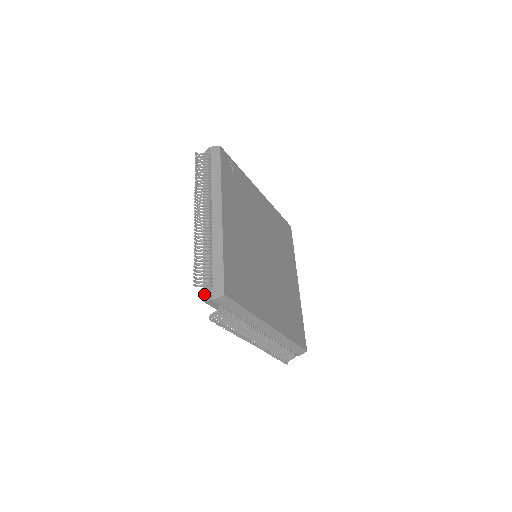
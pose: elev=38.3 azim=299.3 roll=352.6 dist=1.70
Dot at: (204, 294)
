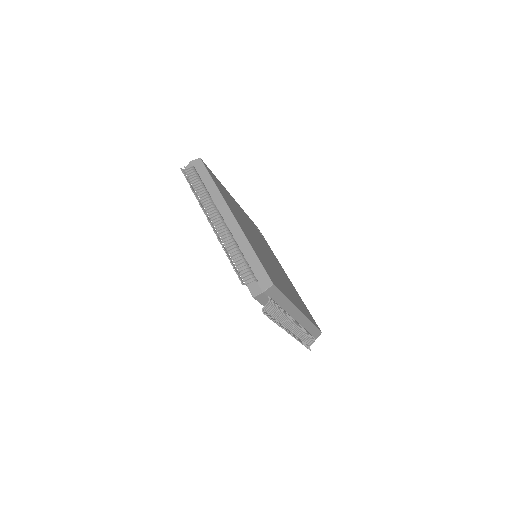
Dot at: occluded
